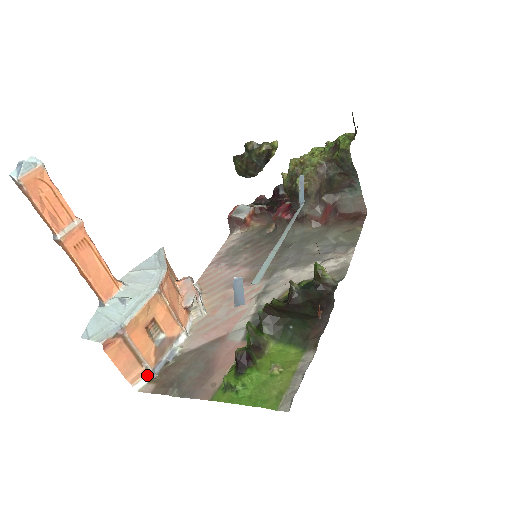
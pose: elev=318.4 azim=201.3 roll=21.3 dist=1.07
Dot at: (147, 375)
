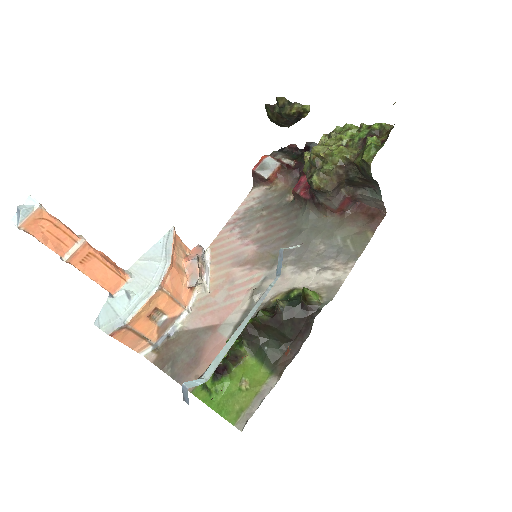
Dot at: (151, 346)
